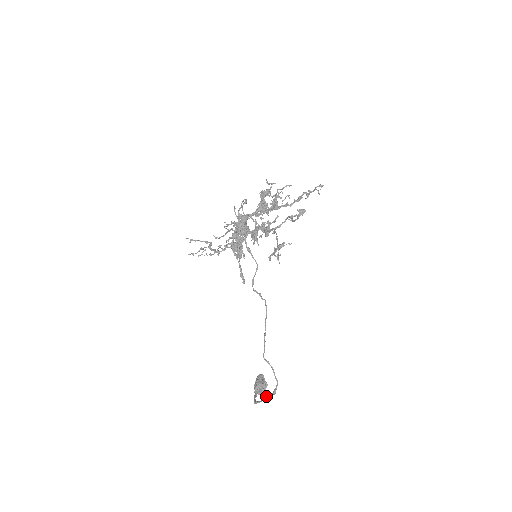
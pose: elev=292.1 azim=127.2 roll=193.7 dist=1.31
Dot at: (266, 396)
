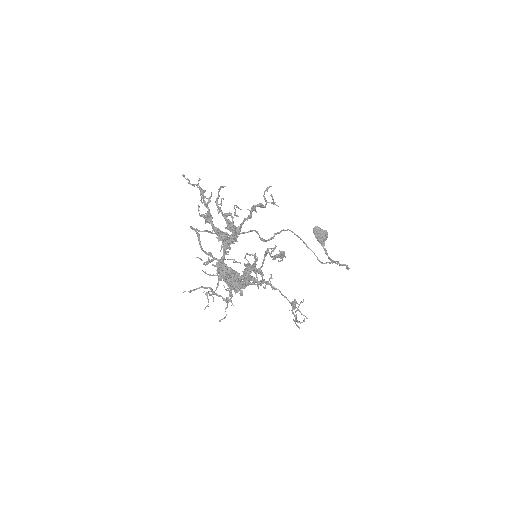
Dot at: occluded
